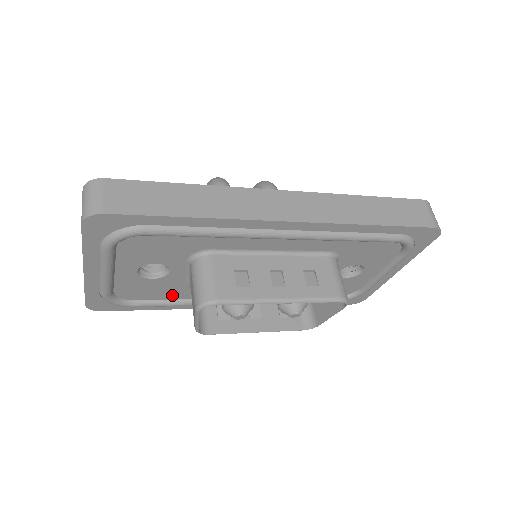
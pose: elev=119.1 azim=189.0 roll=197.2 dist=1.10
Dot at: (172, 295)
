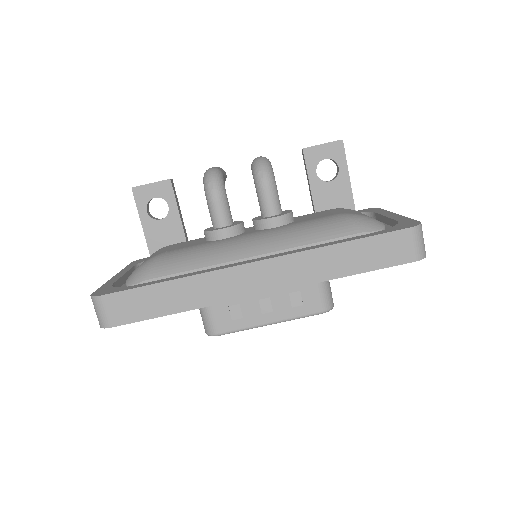
Dot at: occluded
